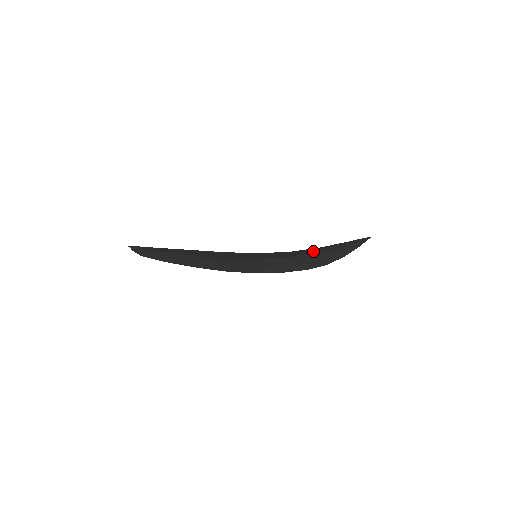
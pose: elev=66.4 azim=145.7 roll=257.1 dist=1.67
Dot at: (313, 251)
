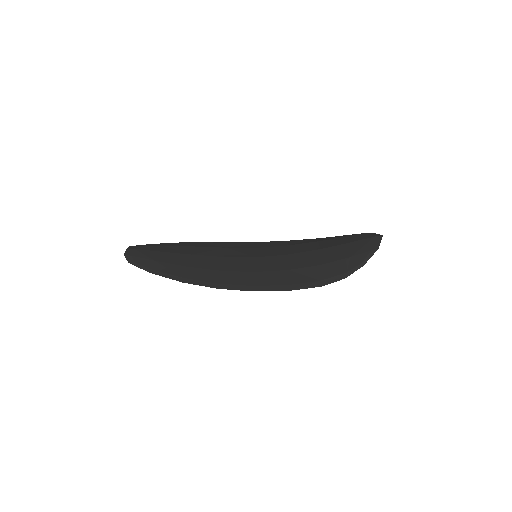
Dot at: (311, 284)
